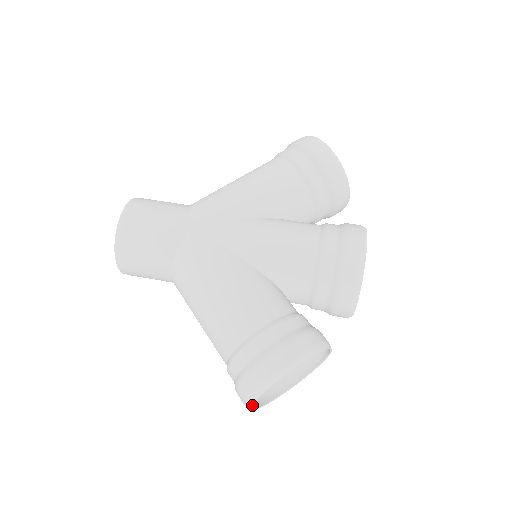
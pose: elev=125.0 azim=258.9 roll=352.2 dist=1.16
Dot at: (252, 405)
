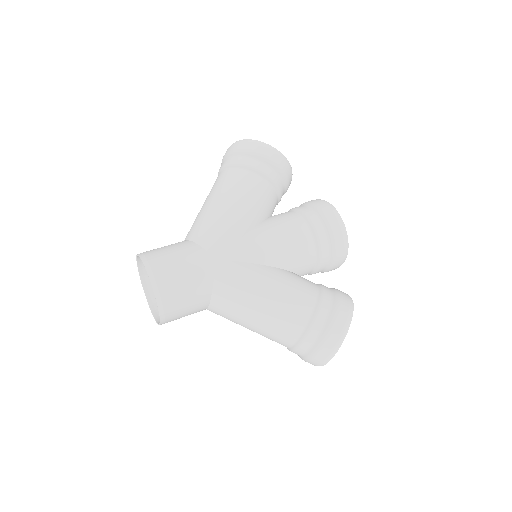
Dot at: occluded
